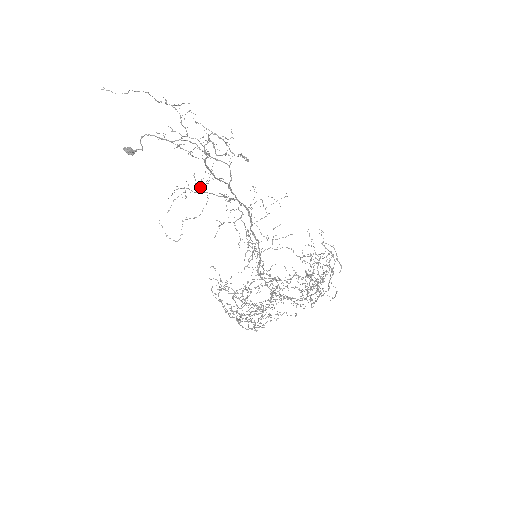
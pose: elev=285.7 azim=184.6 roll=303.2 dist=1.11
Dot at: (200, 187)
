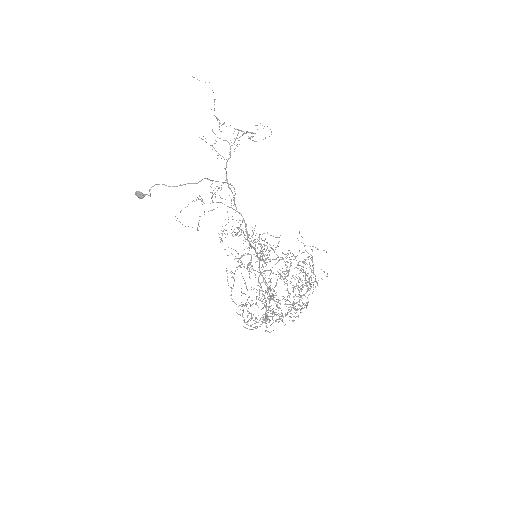
Dot at: occluded
